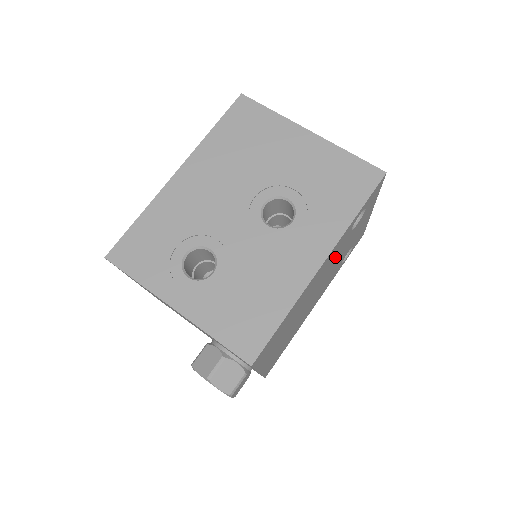
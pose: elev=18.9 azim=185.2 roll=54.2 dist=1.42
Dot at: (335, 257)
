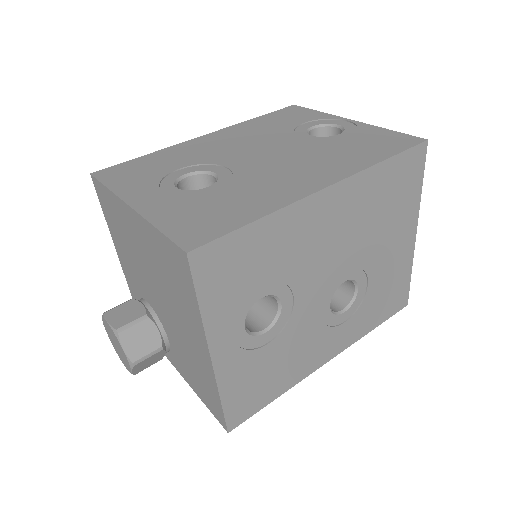
Dot at: occluded
